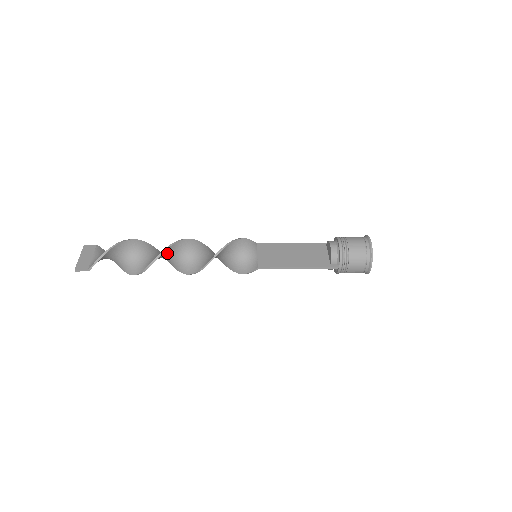
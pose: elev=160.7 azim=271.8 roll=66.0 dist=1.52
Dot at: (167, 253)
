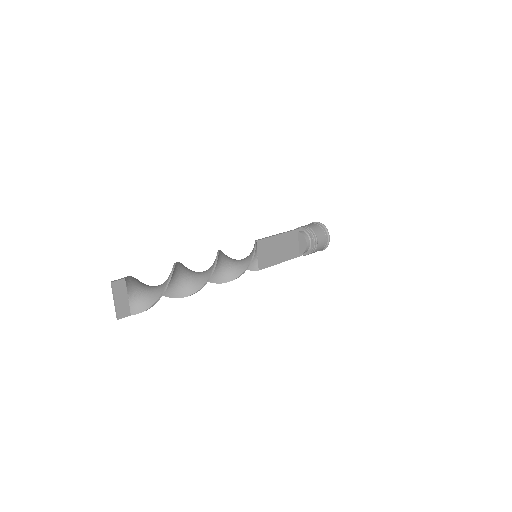
Dot at: (200, 281)
